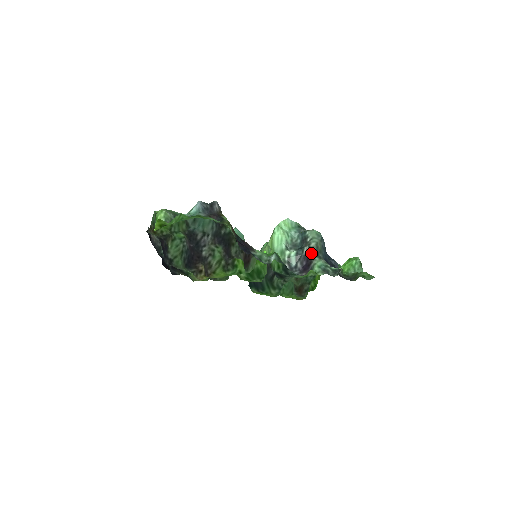
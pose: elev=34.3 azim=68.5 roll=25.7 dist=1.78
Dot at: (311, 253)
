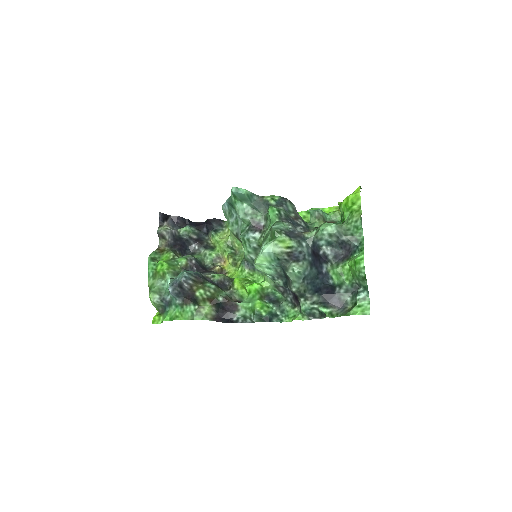
Dot at: (295, 294)
